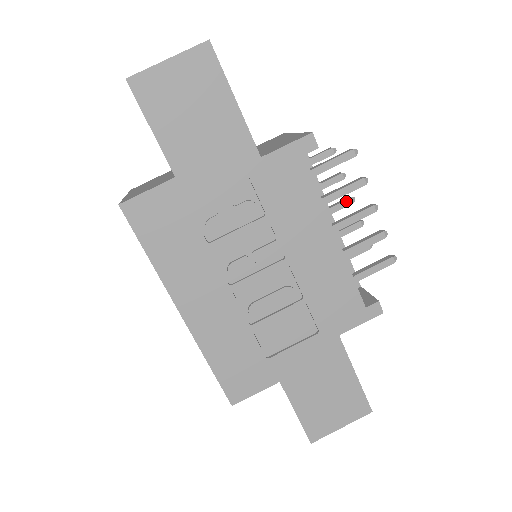
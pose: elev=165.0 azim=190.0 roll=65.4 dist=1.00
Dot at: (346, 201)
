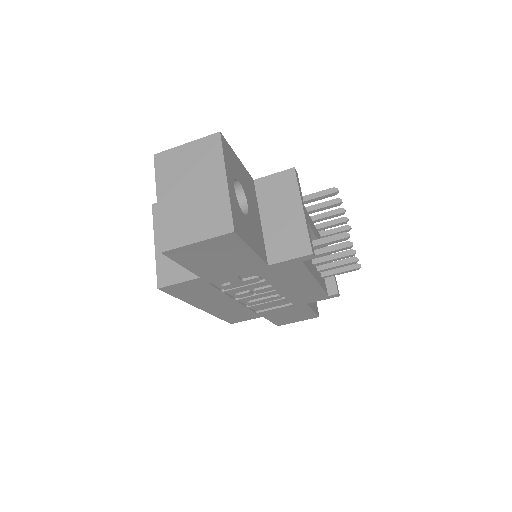
Dot at: (337, 214)
